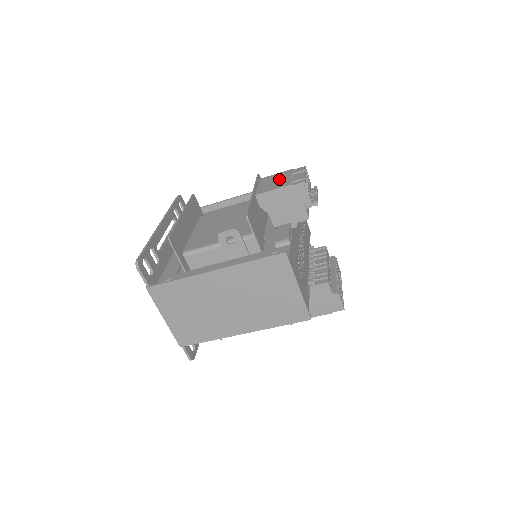
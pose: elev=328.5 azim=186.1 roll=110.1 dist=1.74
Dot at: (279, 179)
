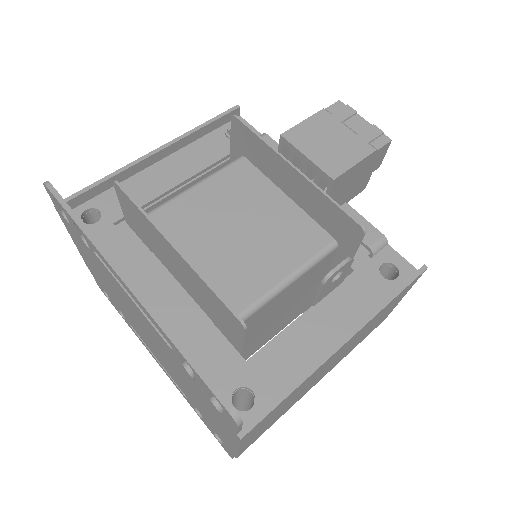
Dot at: (333, 136)
